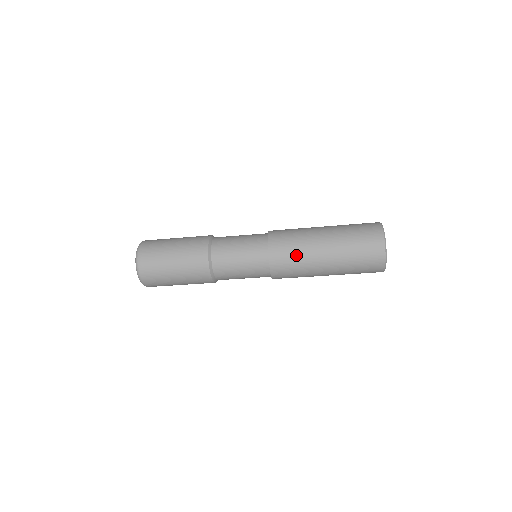
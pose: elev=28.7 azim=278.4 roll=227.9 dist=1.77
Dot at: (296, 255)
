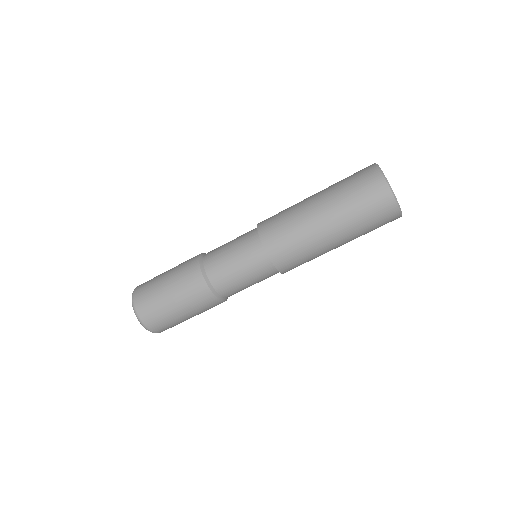
Dot at: (286, 219)
